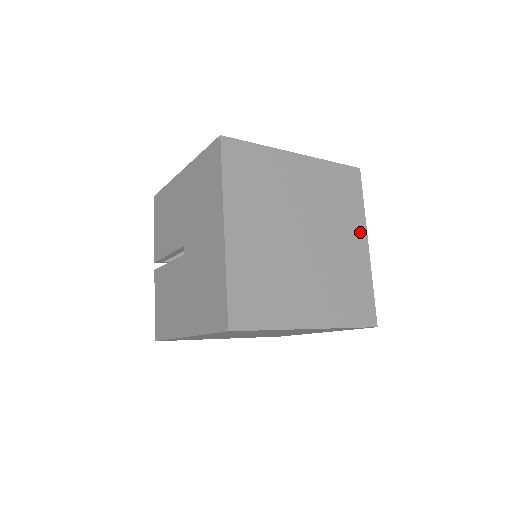
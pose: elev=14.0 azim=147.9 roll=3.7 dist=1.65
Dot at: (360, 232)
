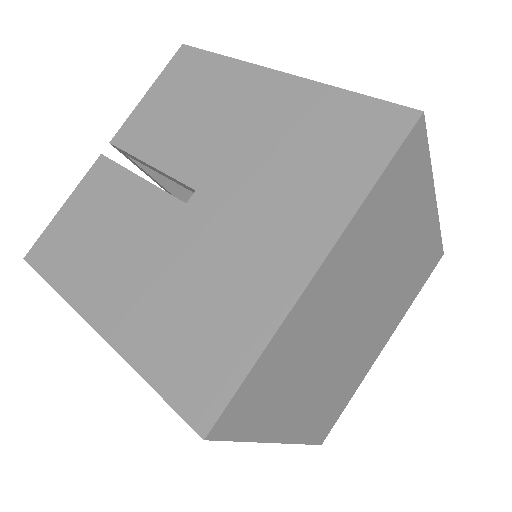
Dot at: (391, 330)
